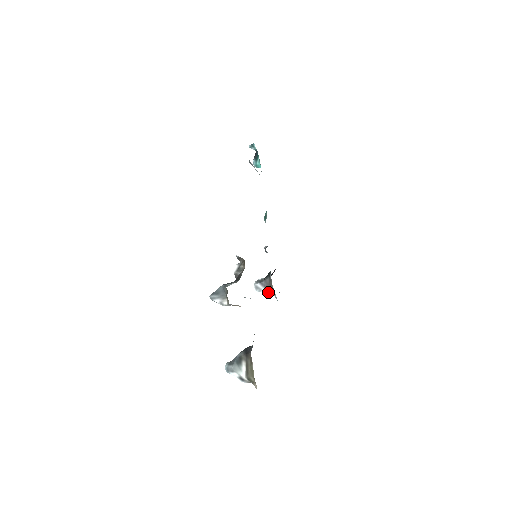
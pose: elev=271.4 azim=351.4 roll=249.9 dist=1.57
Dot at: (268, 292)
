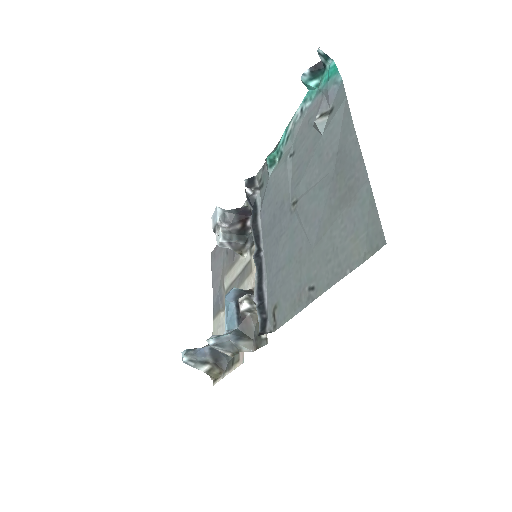
Dot at: (231, 249)
